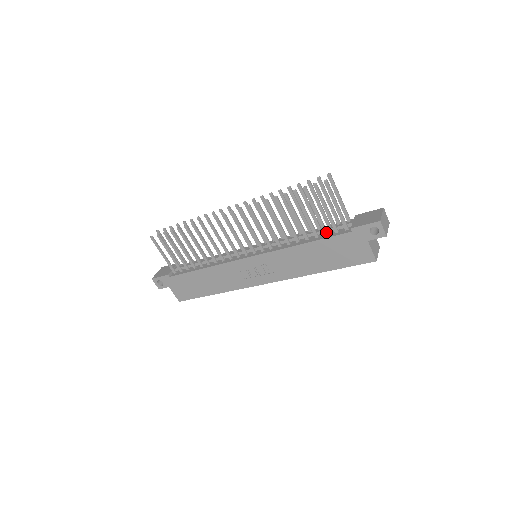
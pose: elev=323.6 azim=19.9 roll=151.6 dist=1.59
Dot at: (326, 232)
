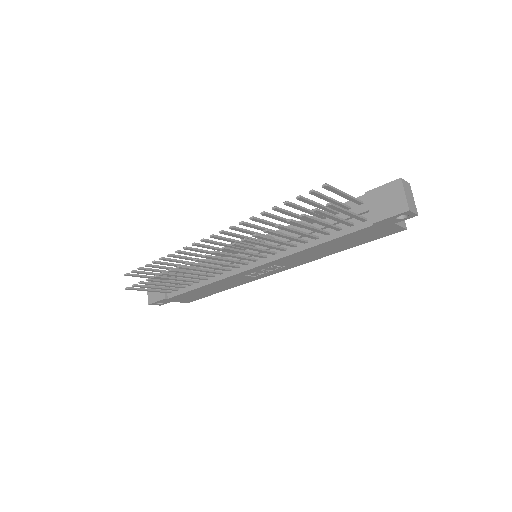
Dot at: (339, 229)
